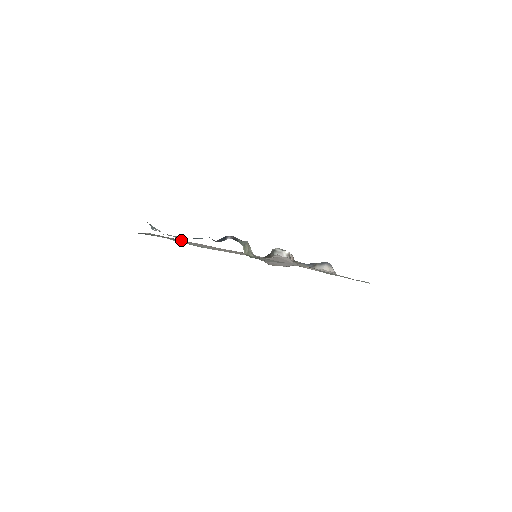
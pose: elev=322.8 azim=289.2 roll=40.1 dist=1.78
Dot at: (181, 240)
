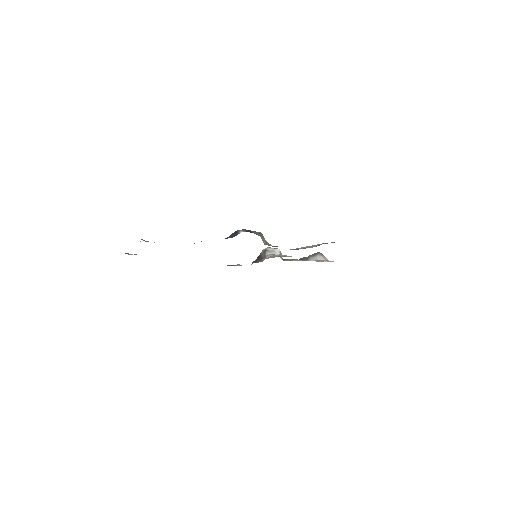
Dot at: occluded
